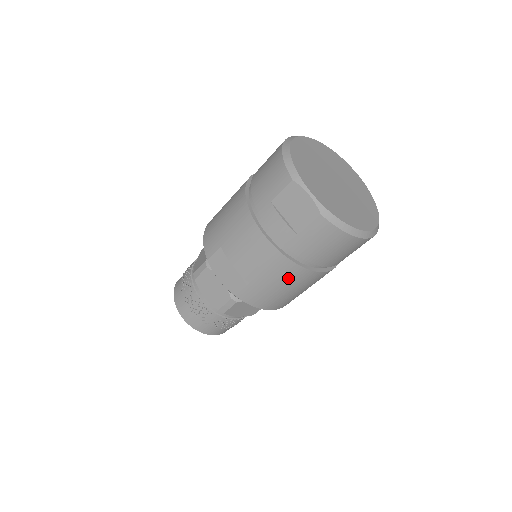
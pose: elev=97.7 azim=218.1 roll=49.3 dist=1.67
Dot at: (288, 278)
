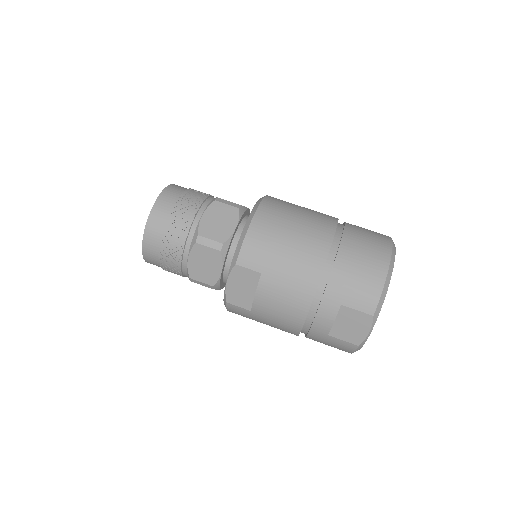
Dot at: (279, 328)
